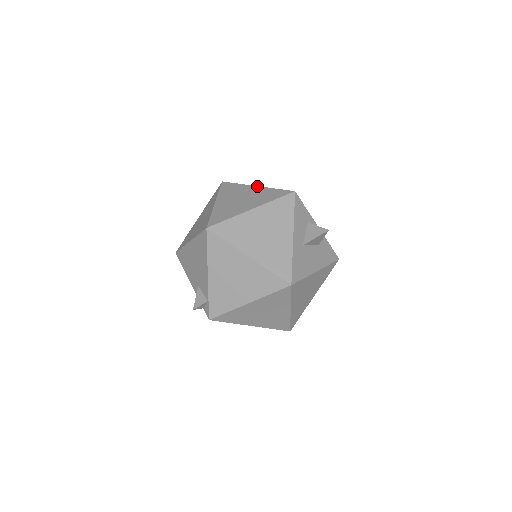
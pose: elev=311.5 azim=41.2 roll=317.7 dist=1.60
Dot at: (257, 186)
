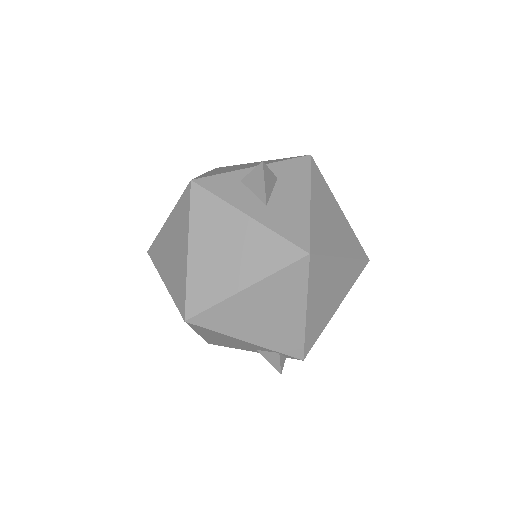
Dot at: (167, 219)
